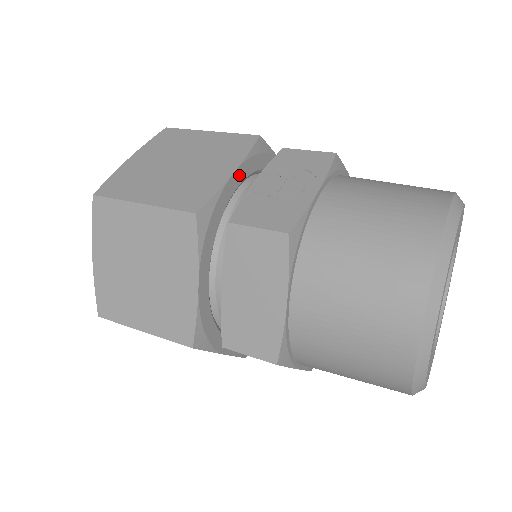
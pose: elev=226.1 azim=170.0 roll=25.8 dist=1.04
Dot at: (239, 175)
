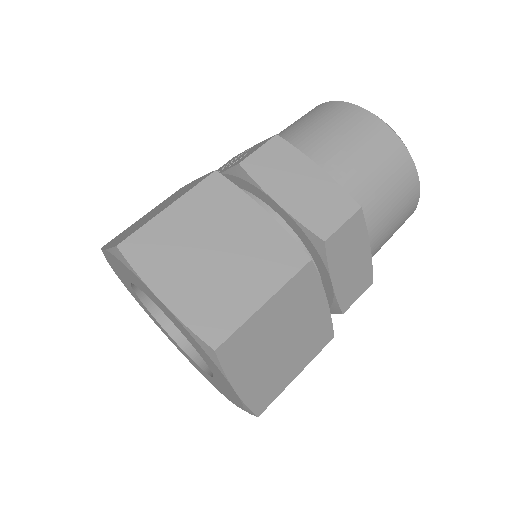
Dot at: occluded
